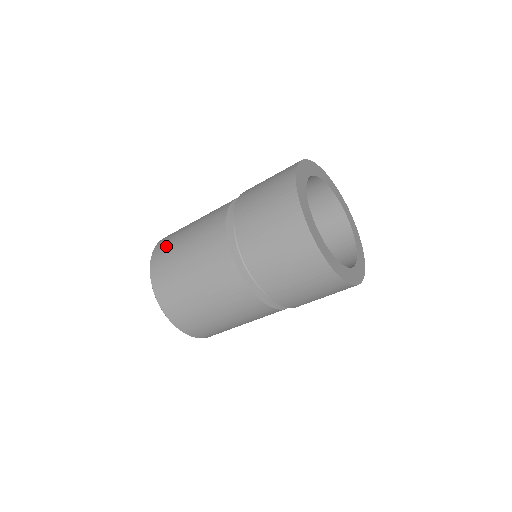
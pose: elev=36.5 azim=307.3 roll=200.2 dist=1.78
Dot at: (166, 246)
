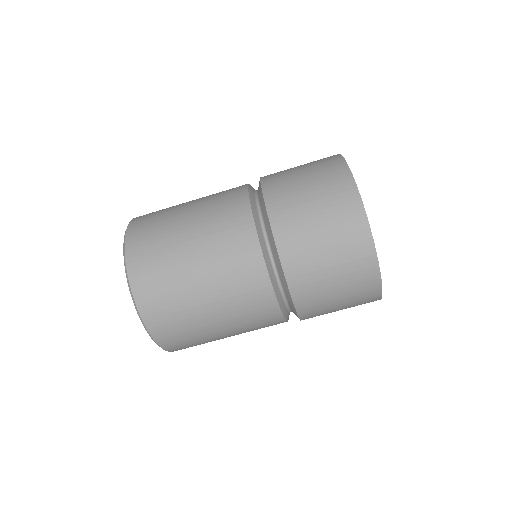
Dot at: occluded
